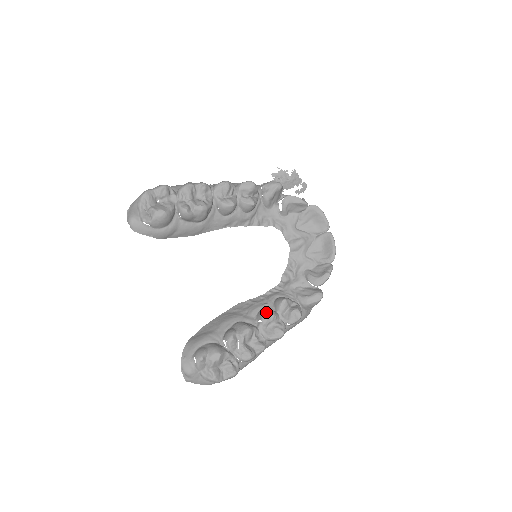
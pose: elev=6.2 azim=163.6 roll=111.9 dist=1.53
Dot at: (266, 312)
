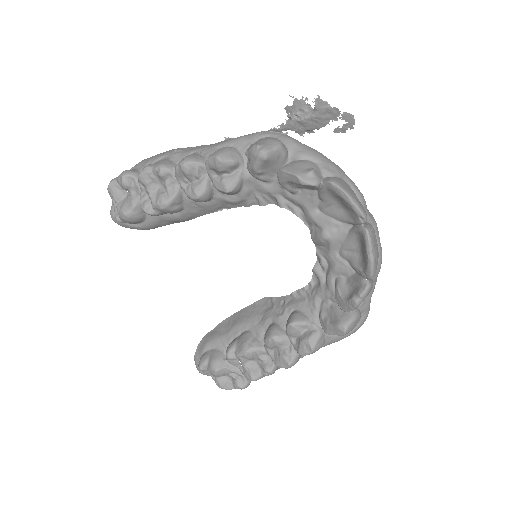
Dot at: (267, 334)
